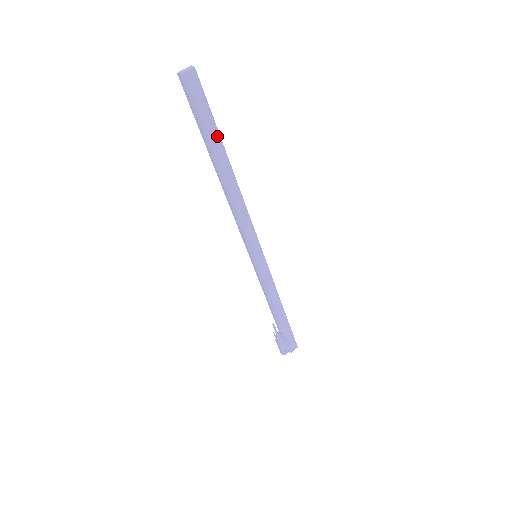
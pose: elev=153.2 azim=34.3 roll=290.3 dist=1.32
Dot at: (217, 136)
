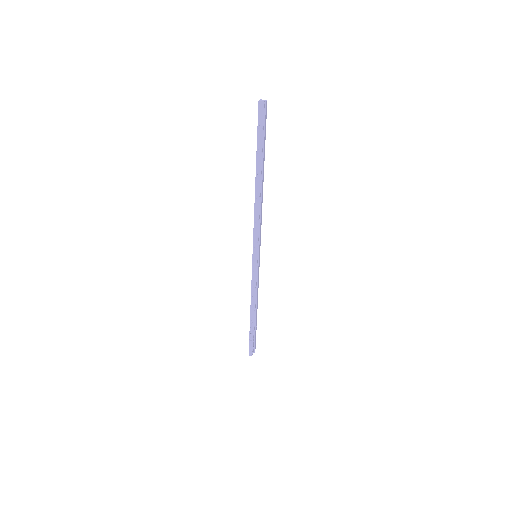
Dot at: (264, 152)
